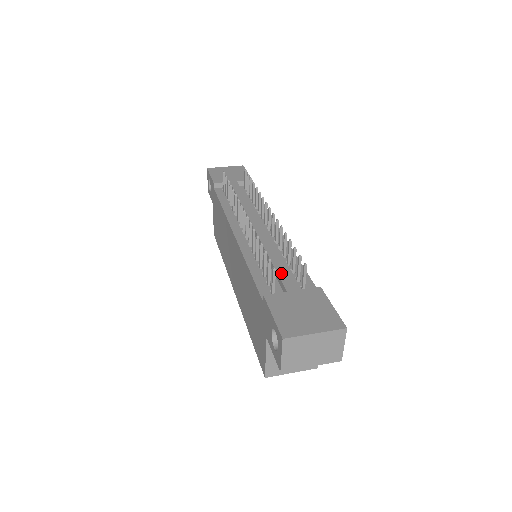
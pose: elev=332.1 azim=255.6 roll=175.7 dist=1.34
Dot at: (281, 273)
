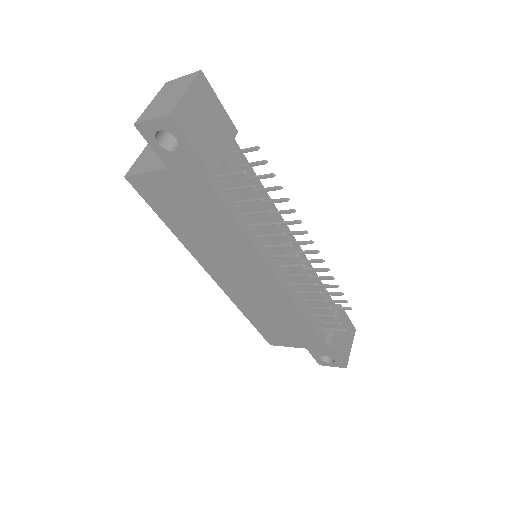
Dot at: (327, 312)
